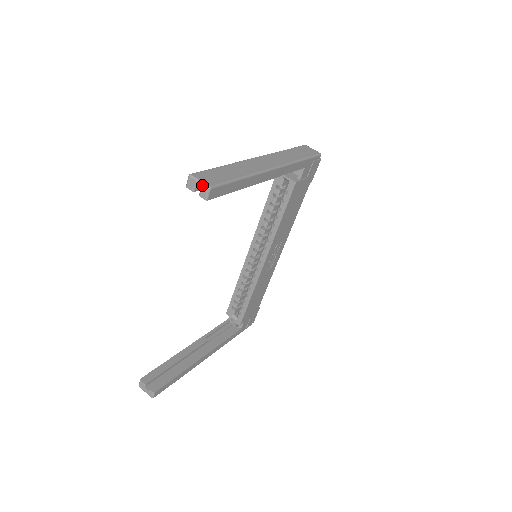
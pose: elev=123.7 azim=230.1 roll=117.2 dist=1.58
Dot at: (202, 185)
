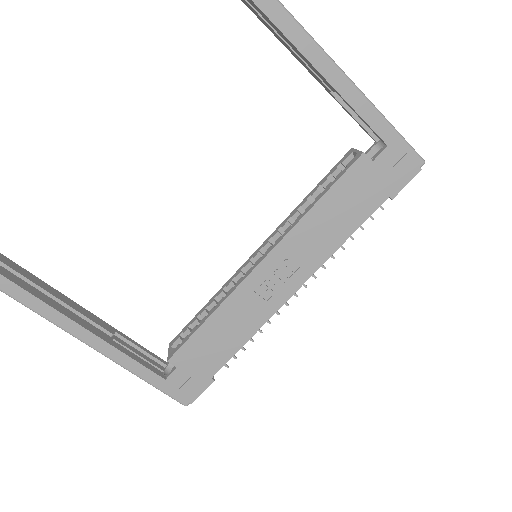
Dot at: out of frame
